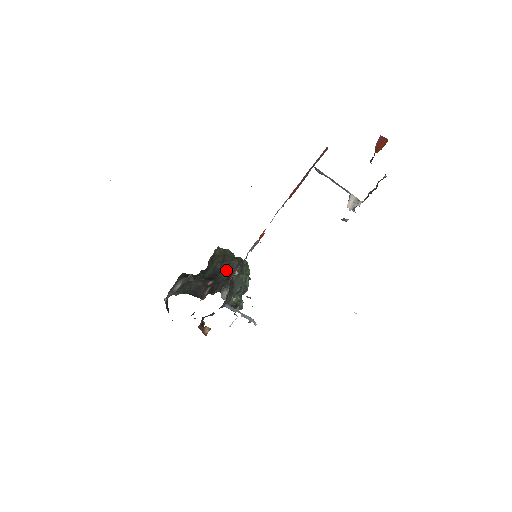
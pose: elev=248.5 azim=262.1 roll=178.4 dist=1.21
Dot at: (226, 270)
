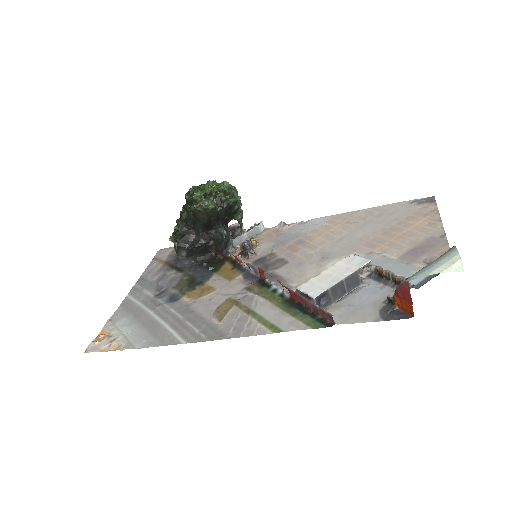
Dot at: (217, 222)
